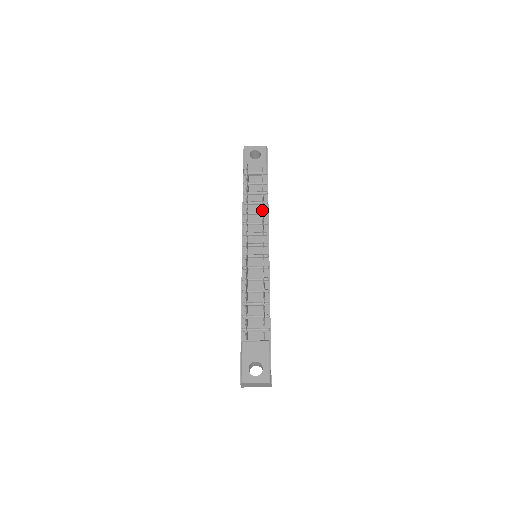
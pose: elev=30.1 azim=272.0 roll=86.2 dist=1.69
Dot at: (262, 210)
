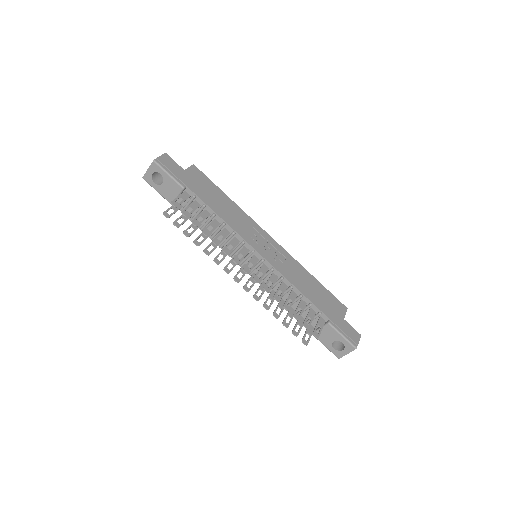
Dot at: occluded
